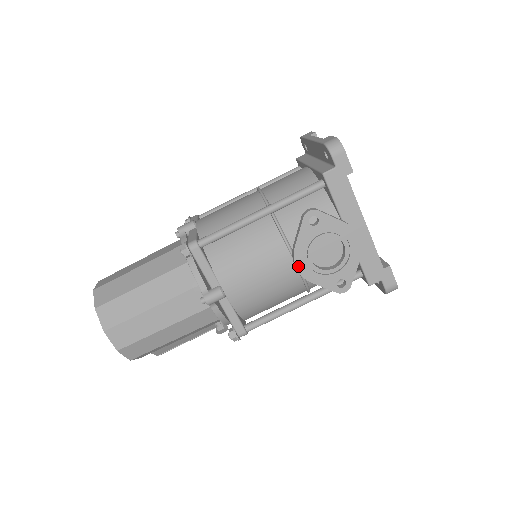
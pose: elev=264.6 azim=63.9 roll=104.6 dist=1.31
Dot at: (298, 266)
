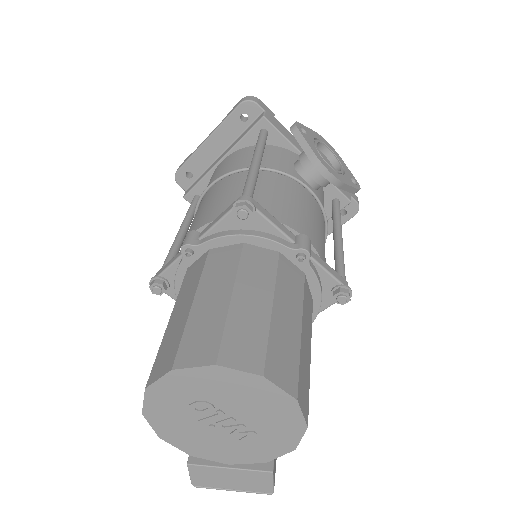
Dot at: (329, 170)
